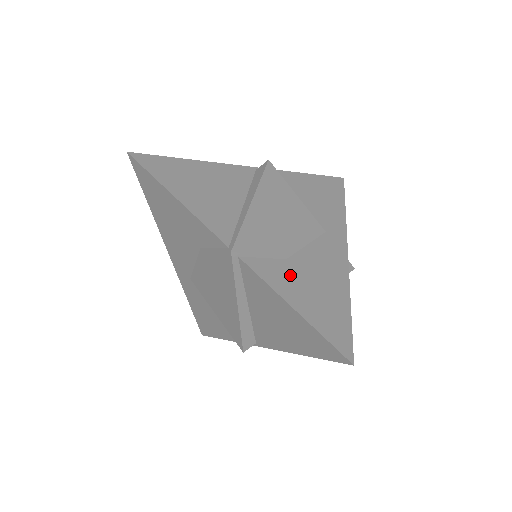
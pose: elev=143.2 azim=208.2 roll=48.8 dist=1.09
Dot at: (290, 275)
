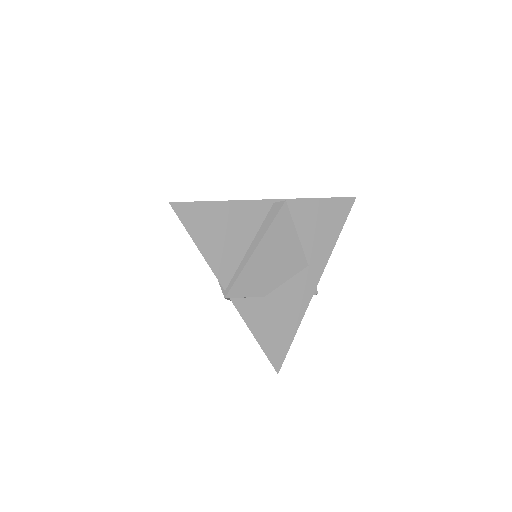
Dot at: (262, 310)
